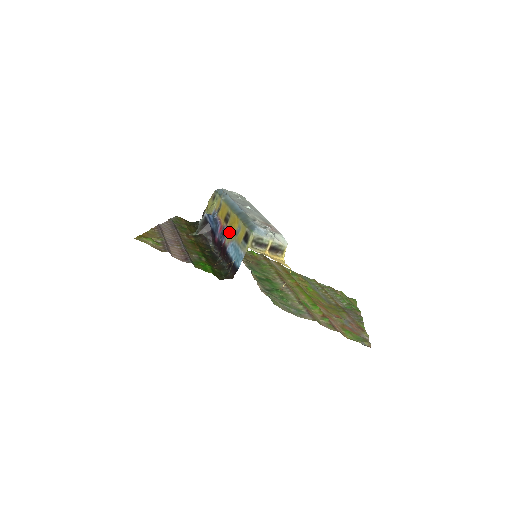
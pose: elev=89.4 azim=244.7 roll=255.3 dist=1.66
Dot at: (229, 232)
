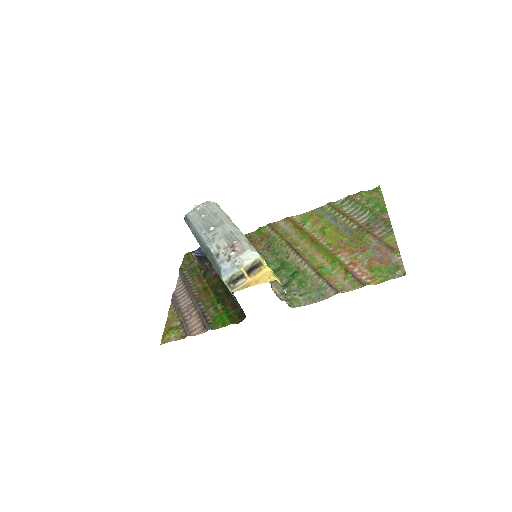
Dot at: occluded
